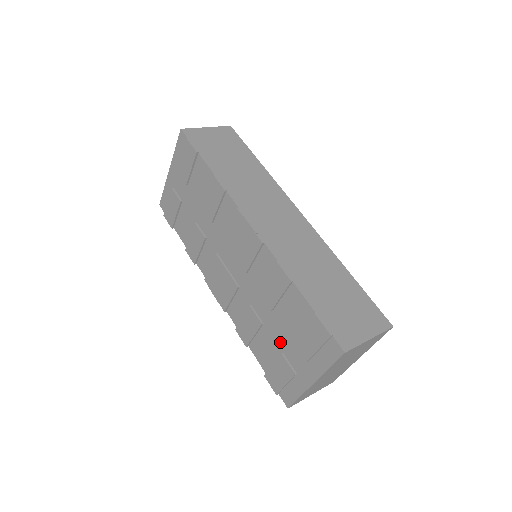
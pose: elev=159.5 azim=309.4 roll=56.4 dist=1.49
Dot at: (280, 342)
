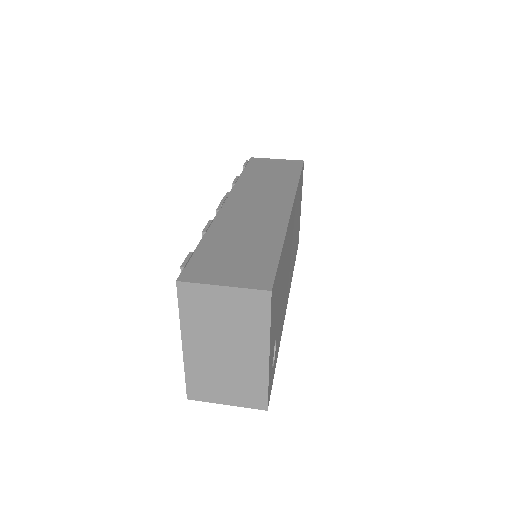
Dot at: occluded
